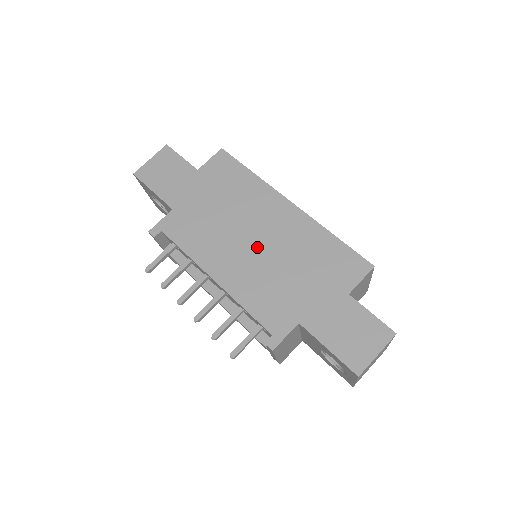
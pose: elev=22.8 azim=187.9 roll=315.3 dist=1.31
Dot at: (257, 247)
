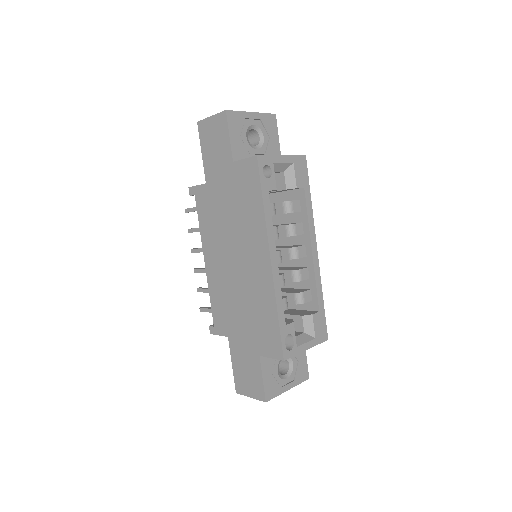
Dot at: (234, 269)
